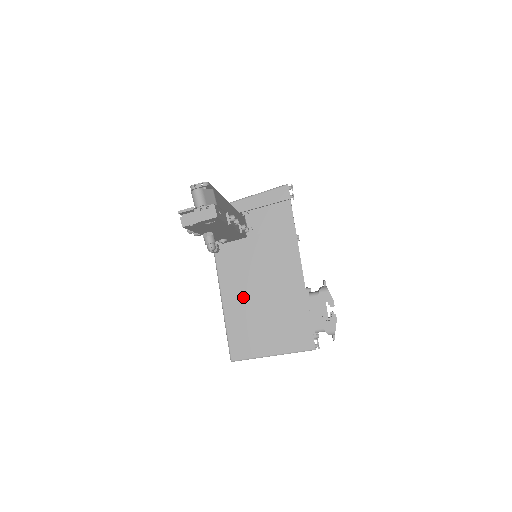
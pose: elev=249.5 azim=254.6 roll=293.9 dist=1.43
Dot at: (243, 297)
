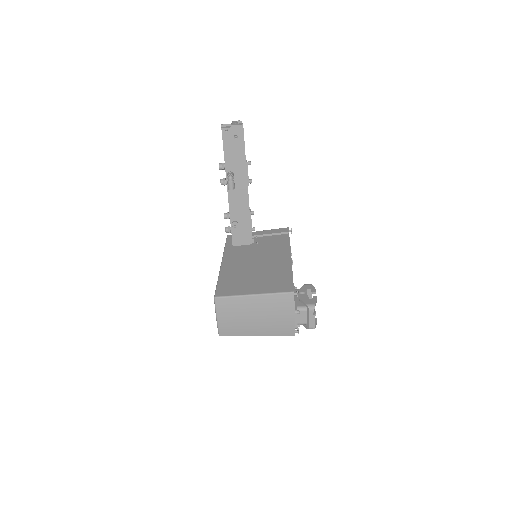
Dot at: (239, 267)
